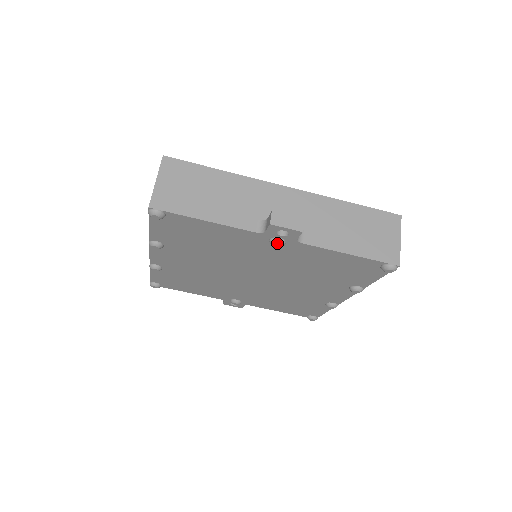
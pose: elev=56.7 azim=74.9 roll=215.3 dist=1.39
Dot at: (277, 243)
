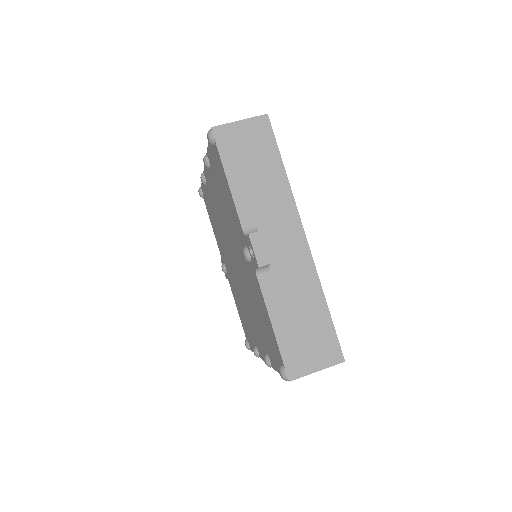
Dot at: (245, 254)
